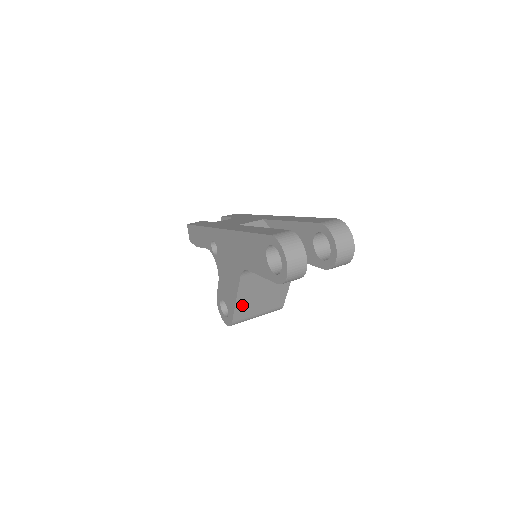
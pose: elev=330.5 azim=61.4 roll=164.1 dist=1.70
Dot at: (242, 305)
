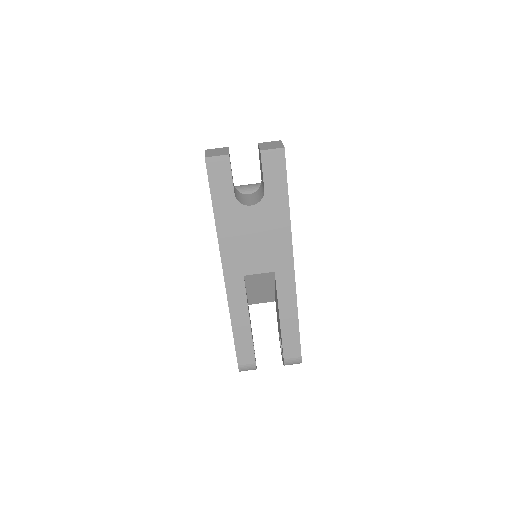
Dot at: occluded
